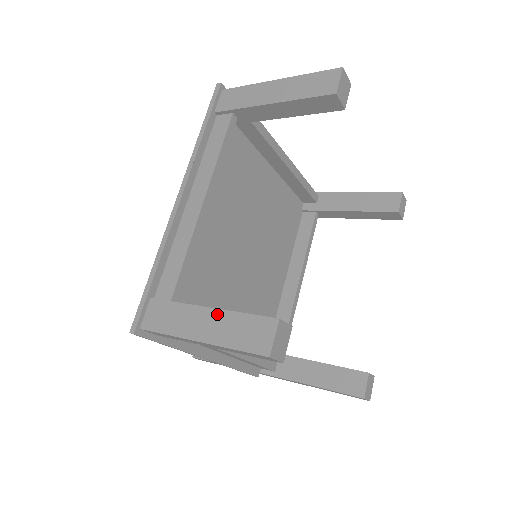
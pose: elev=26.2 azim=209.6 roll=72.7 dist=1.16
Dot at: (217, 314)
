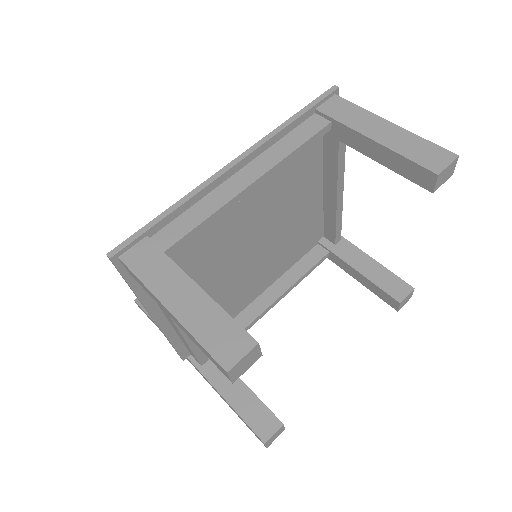
Dot at: (202, 296)
